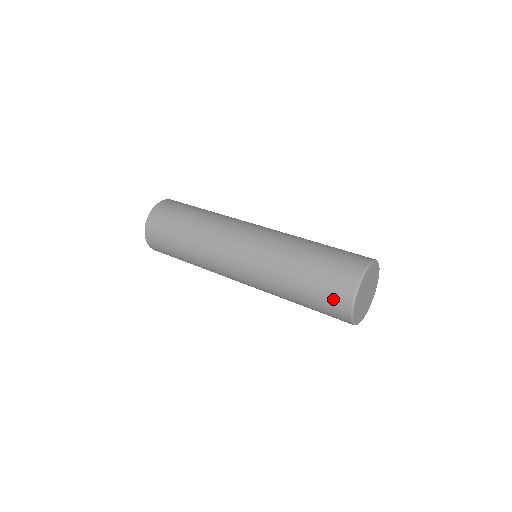
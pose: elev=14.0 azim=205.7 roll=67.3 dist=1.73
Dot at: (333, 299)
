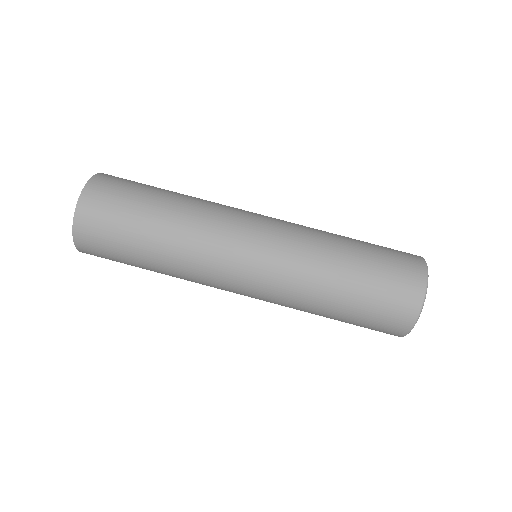
Dot at: (402, 266)
